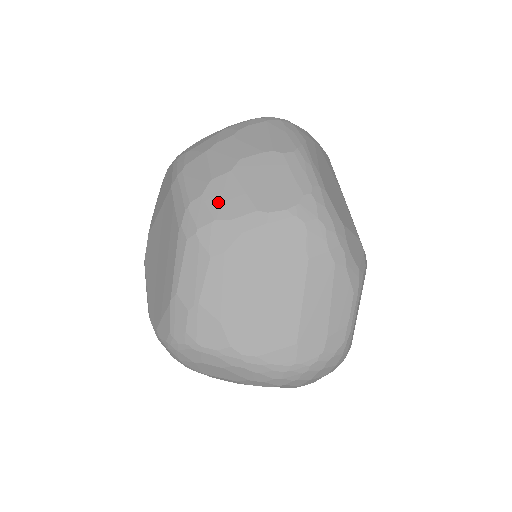
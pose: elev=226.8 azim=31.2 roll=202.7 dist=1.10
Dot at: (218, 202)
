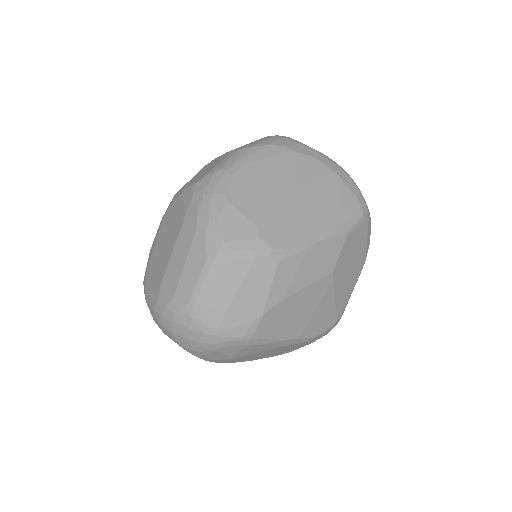
Dot at: occluded
